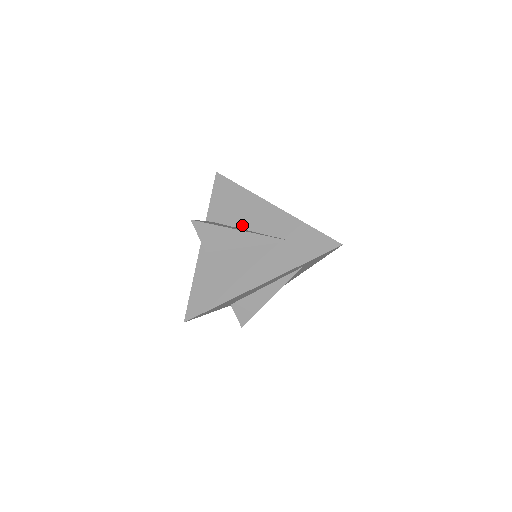
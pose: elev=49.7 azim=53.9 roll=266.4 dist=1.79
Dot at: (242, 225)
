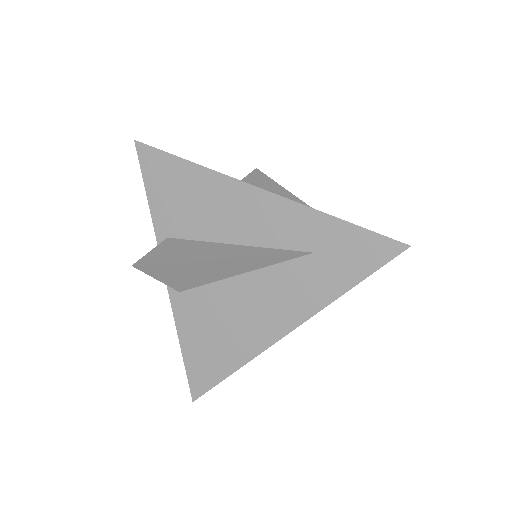
Dot at: (219, 236)
